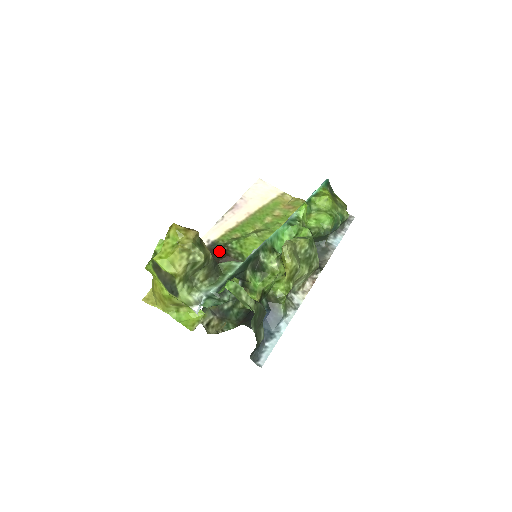
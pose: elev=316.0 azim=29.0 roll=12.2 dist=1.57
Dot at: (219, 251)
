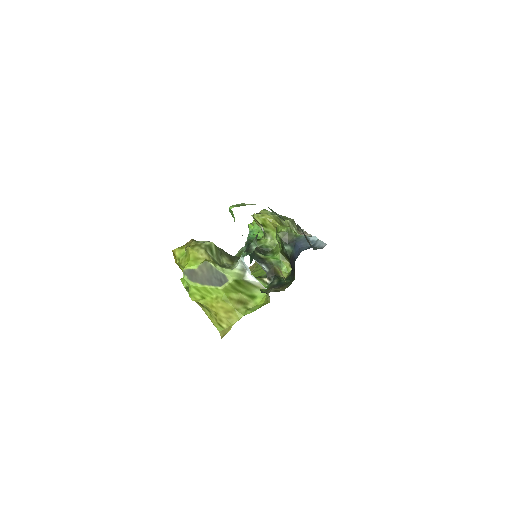
Dot at: occluded
